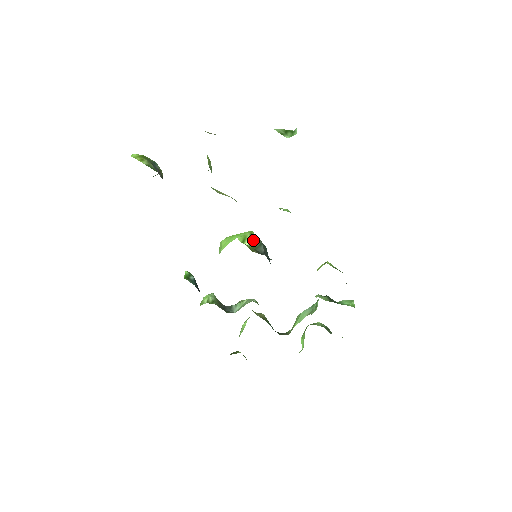
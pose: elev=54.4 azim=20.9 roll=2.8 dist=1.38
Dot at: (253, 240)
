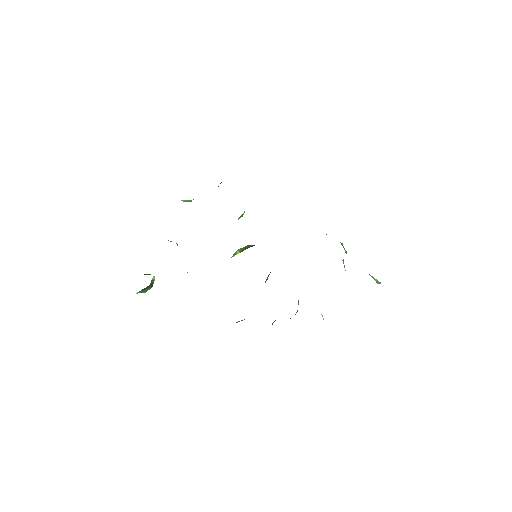
Dot at: (242, 249)
